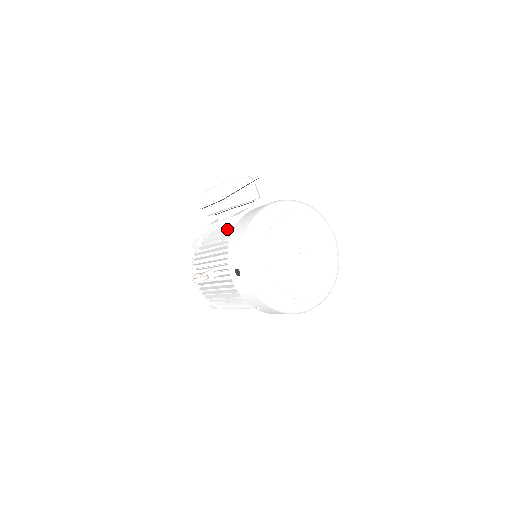
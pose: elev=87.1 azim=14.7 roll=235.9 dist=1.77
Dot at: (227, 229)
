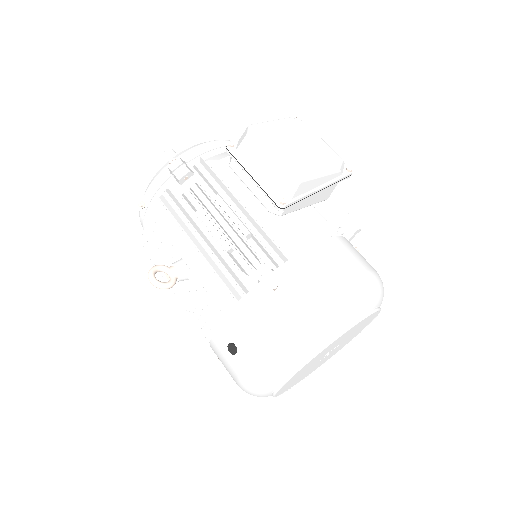
Dot at: (251, 234)
